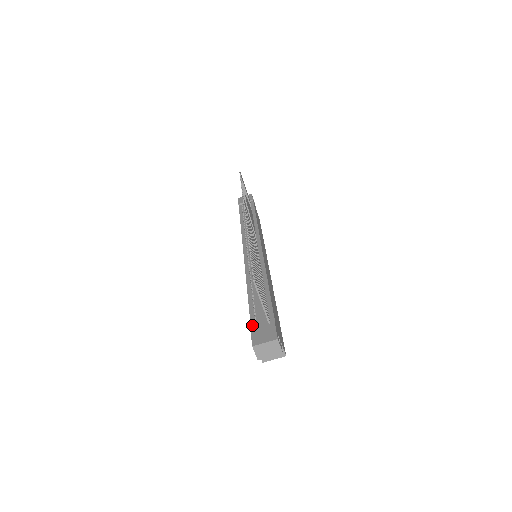
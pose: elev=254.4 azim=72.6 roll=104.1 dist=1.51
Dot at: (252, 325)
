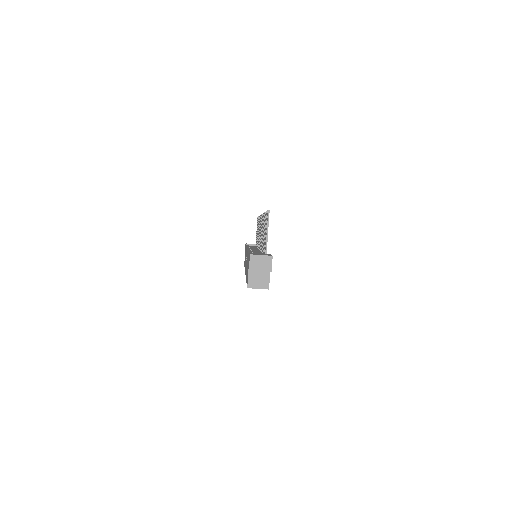
Dot at: occluded
